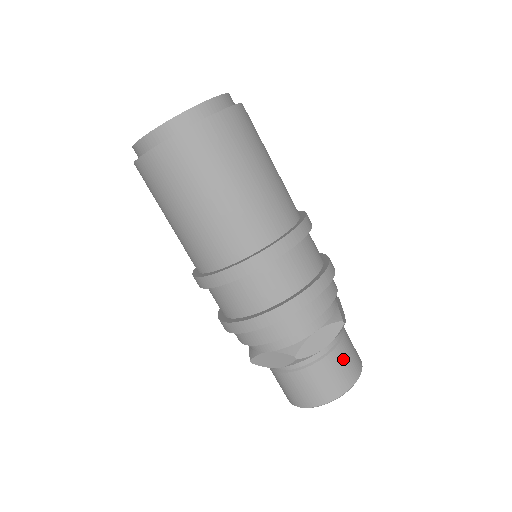
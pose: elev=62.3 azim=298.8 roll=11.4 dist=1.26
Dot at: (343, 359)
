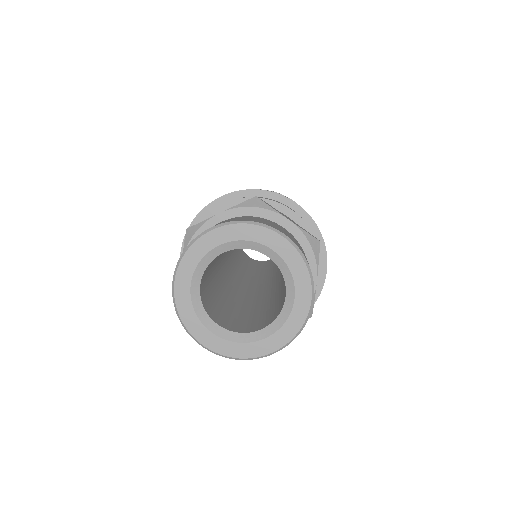
Dot at: (299, 245)
